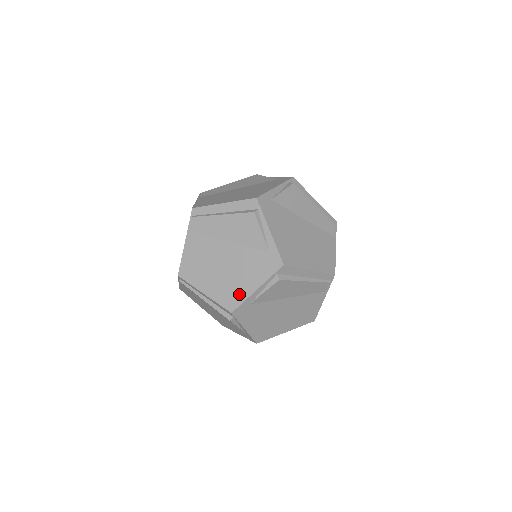
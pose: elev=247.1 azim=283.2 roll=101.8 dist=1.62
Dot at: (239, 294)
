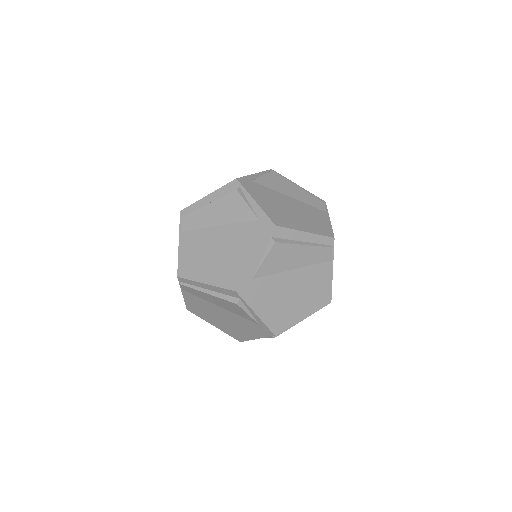
Dot at: (243, 336)
